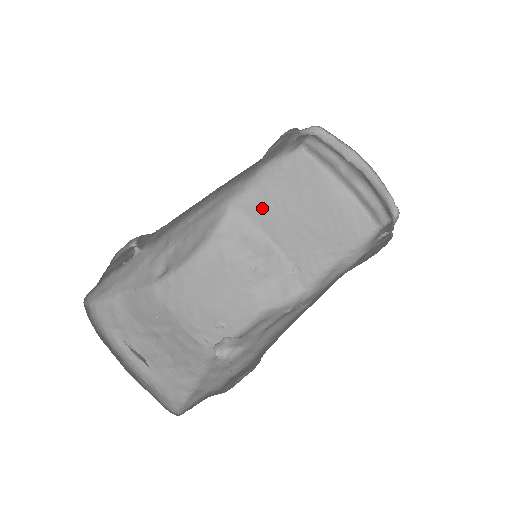
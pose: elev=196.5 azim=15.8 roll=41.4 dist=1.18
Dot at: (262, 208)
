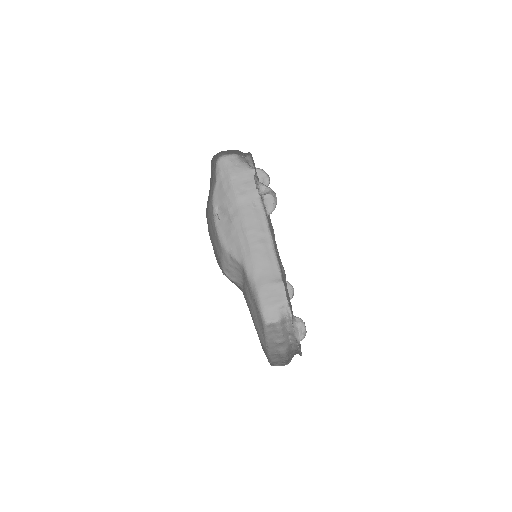
Dot at: (247, 285)
